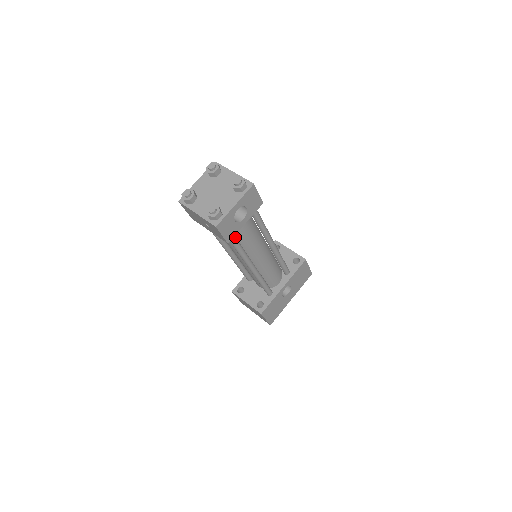
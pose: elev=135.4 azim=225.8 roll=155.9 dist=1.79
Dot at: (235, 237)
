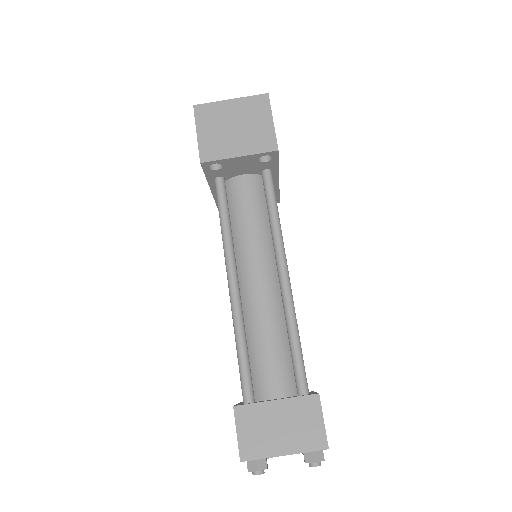
Dot at: occluded
